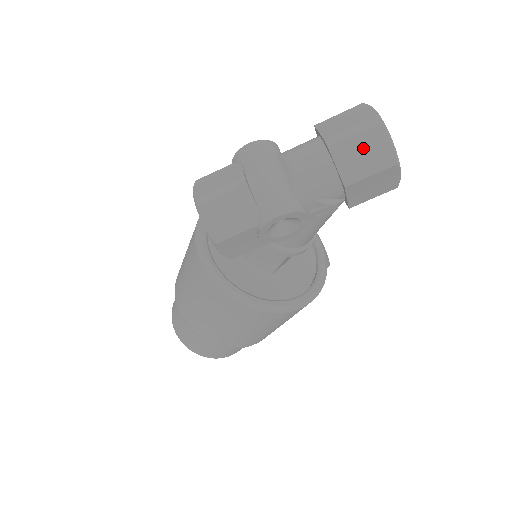
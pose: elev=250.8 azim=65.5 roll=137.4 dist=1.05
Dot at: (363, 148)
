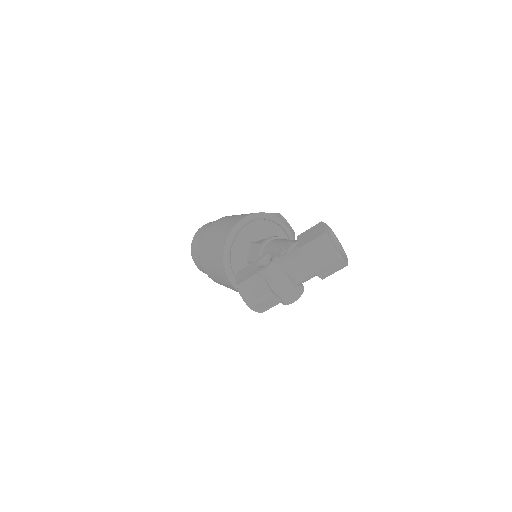
Dot at: (331, 267)
